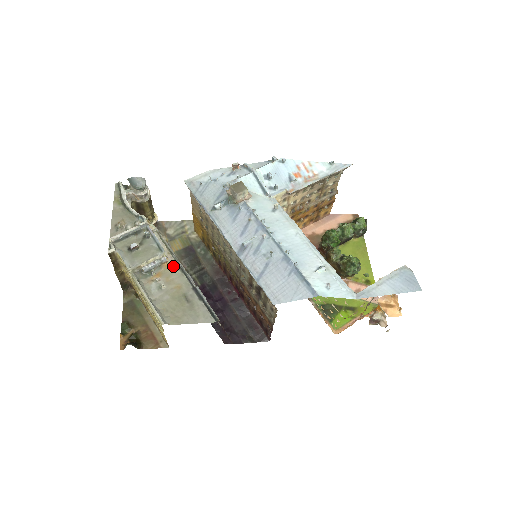
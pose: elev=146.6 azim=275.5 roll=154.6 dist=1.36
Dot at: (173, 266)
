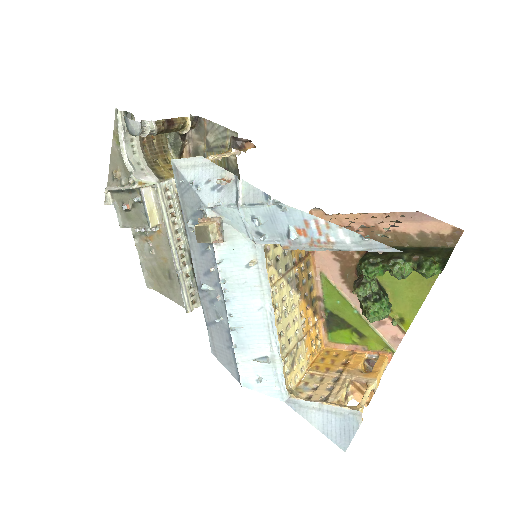
Dot at: (164, 236)
